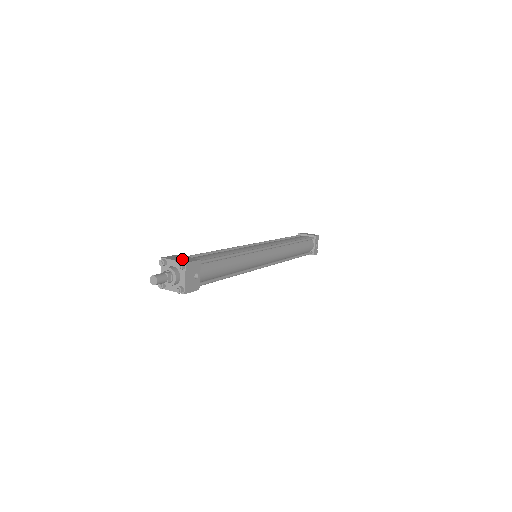
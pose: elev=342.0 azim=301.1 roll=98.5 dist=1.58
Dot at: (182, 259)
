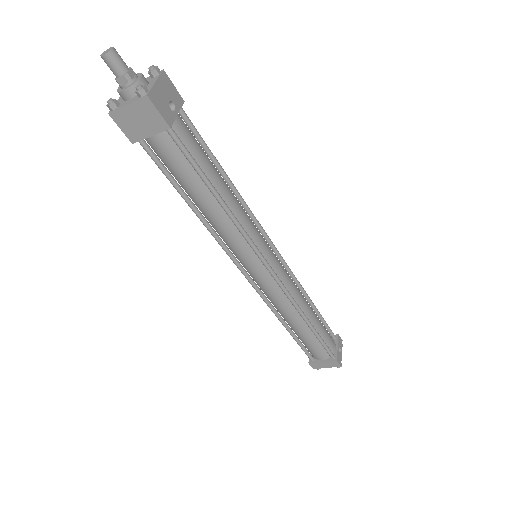
Dot at: occluded
